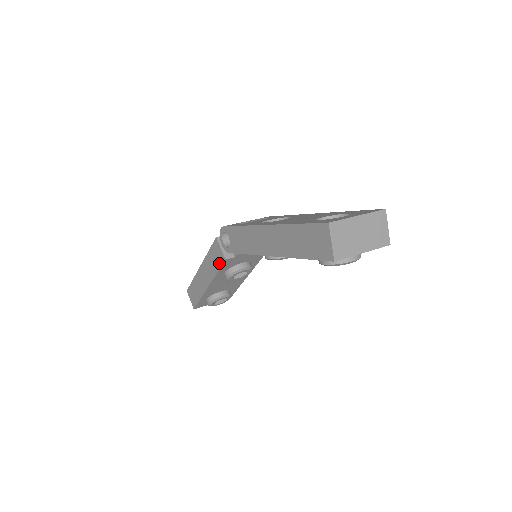
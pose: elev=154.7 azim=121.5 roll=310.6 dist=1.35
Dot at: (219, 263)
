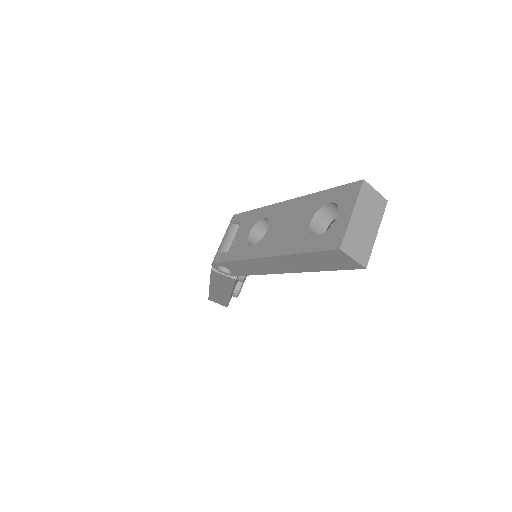
Dot at: (230, 283)
